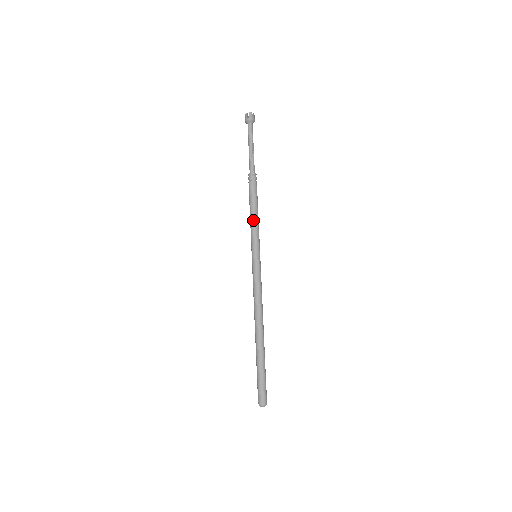
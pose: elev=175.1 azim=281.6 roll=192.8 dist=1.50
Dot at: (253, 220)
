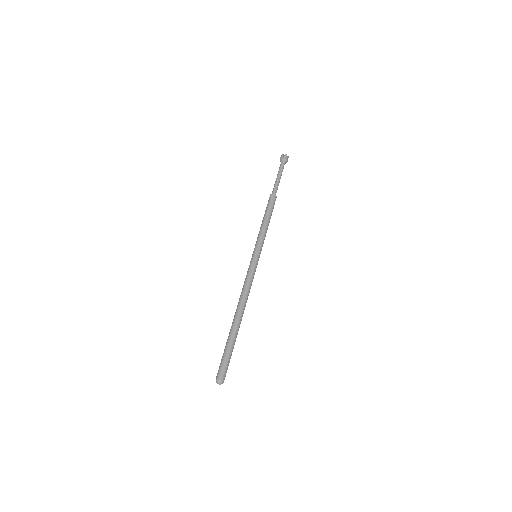
Dot at: (260, 228)
